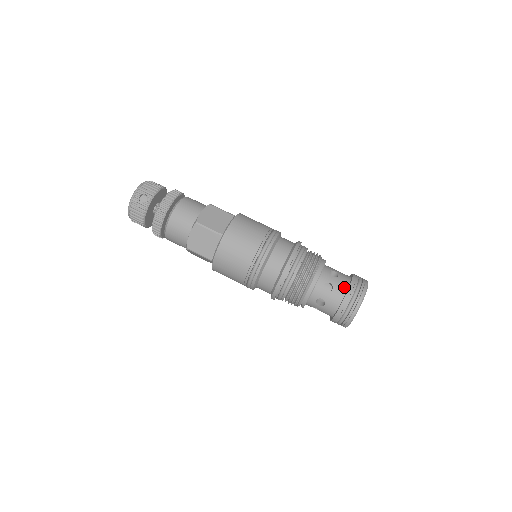
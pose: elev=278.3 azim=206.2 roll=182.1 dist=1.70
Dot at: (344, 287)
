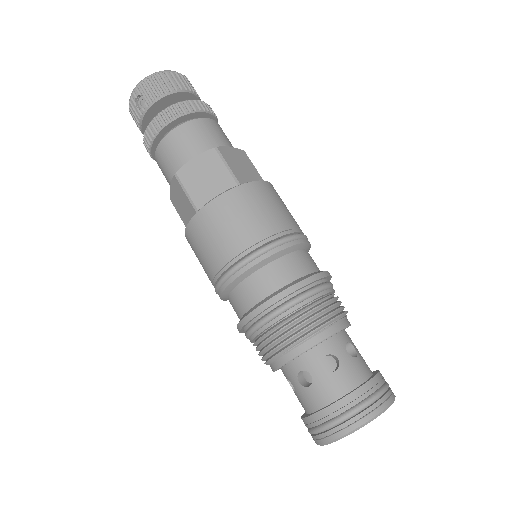
Dot at: (328, 396)
